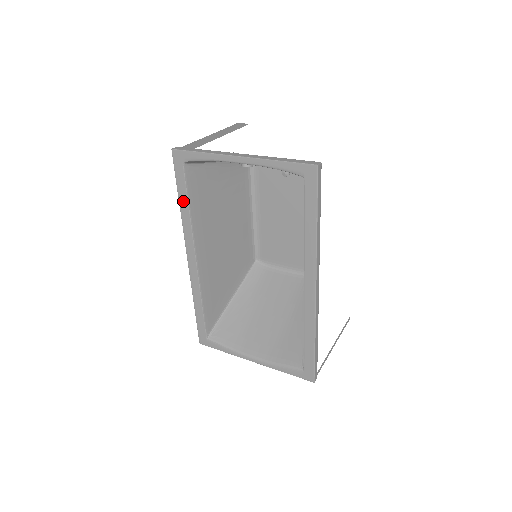
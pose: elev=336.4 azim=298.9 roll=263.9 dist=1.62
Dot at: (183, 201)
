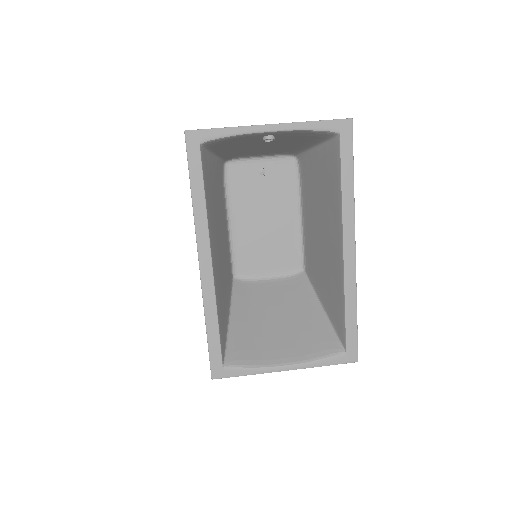
Dot at: (197, 191)
